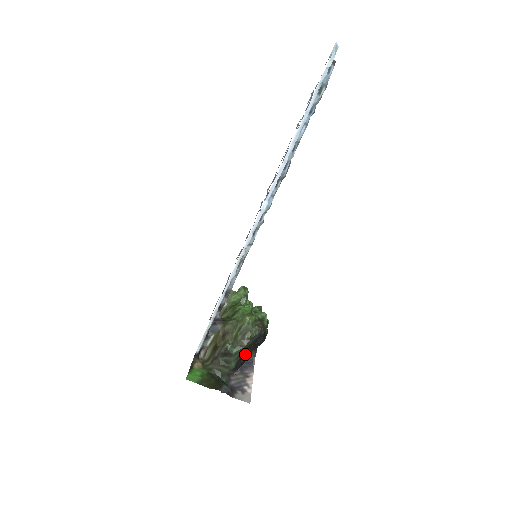
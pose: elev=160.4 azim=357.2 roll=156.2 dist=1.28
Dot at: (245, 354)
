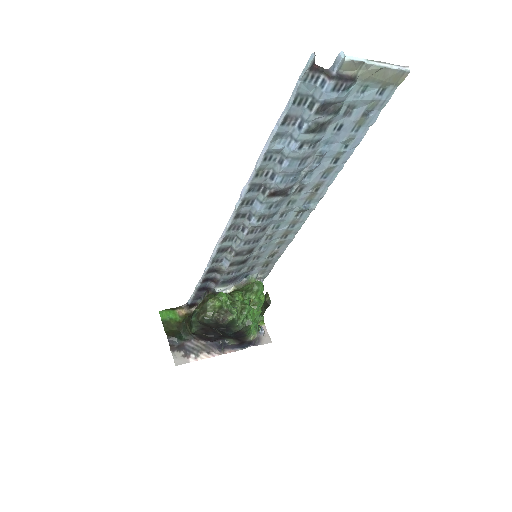
Dot at: (214, 333)
